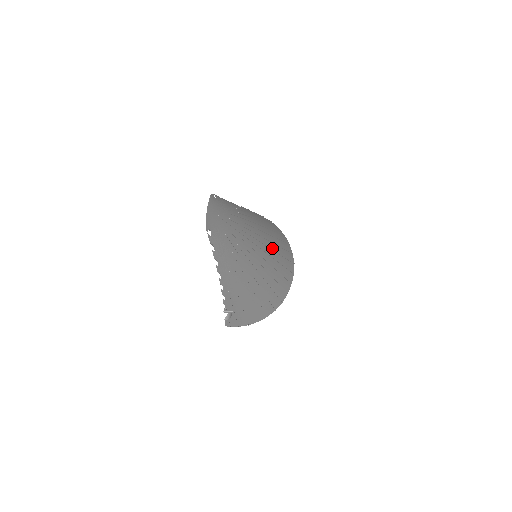
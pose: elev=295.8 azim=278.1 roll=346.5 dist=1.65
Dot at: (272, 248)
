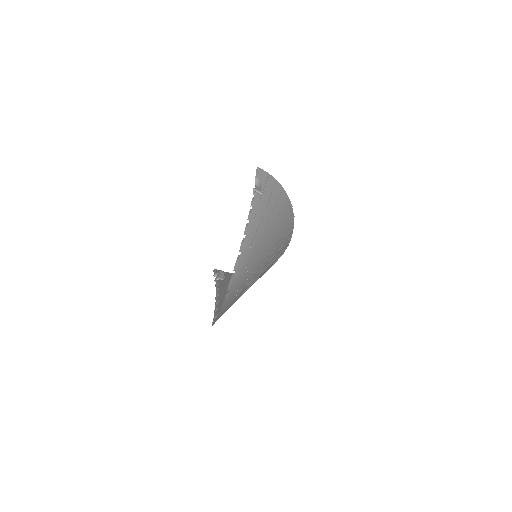
Dot at: (273, 255)
